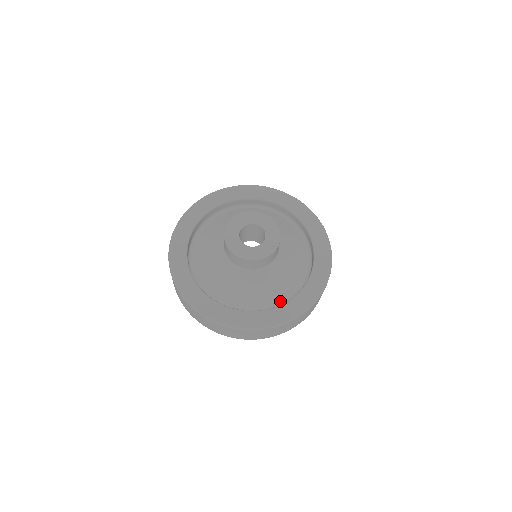
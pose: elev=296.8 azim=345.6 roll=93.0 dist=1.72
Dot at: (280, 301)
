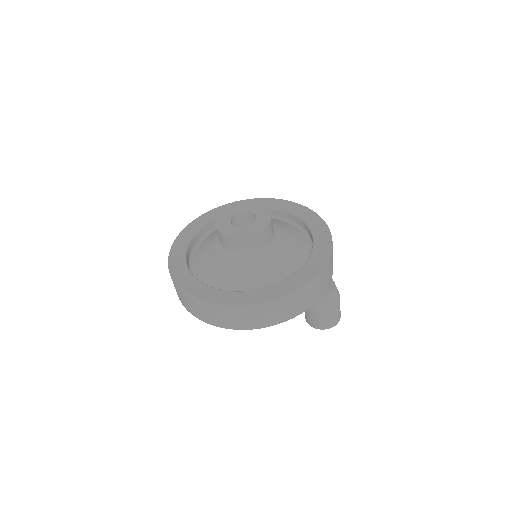
Dot at: occluded
